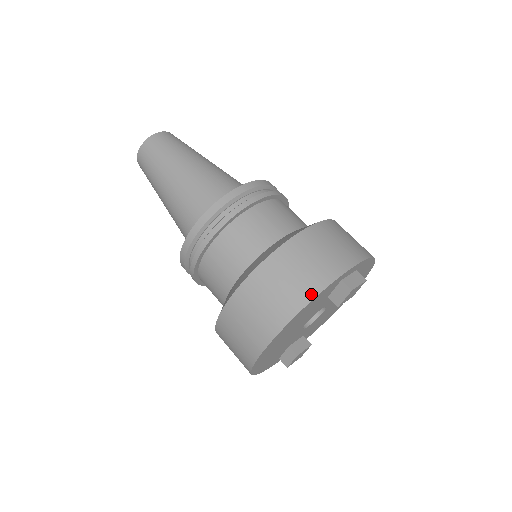
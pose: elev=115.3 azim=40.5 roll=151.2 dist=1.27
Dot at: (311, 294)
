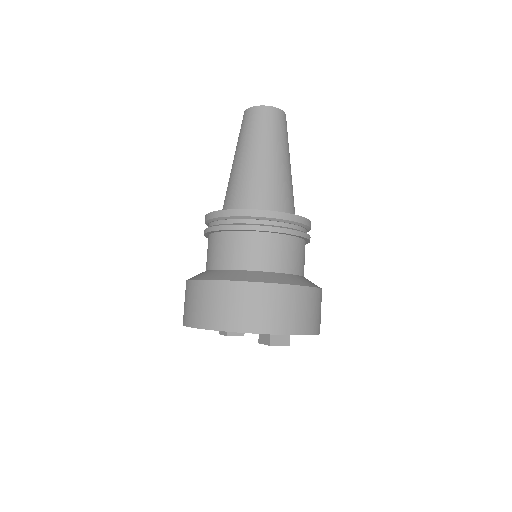
Dot at: (237, 328)
